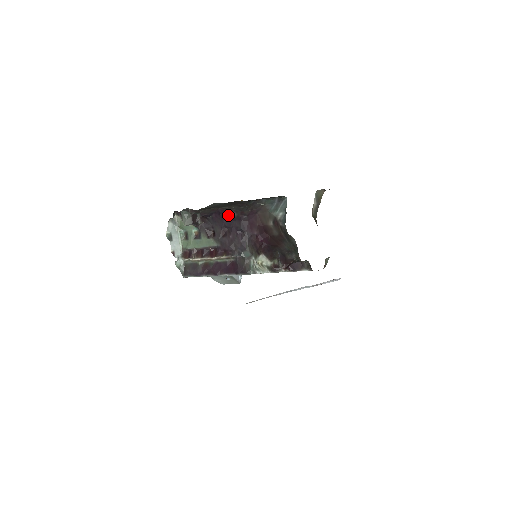
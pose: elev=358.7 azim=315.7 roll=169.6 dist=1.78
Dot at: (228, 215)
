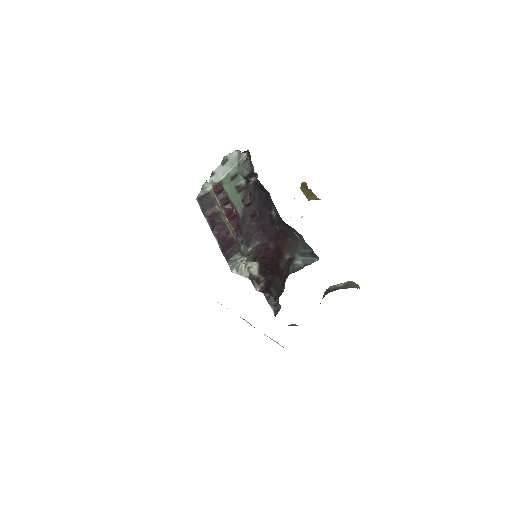
Dot at: (271, 209)
